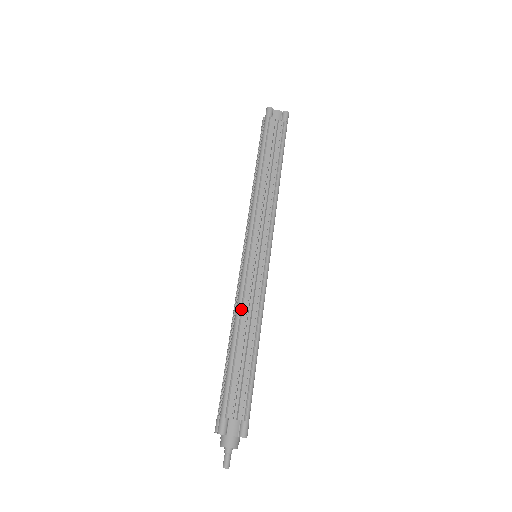
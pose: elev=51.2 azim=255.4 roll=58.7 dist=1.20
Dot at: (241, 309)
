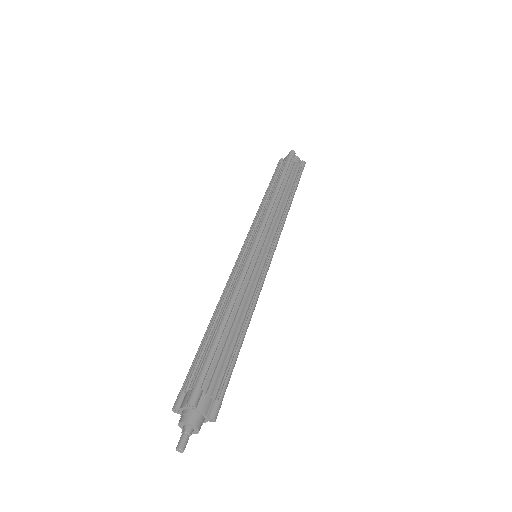
Dot at: (239, 291)
